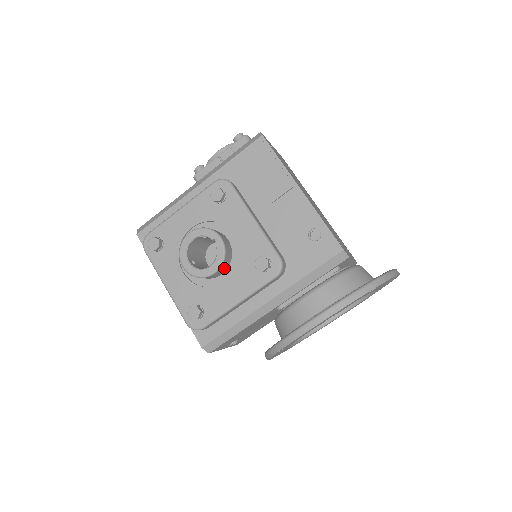
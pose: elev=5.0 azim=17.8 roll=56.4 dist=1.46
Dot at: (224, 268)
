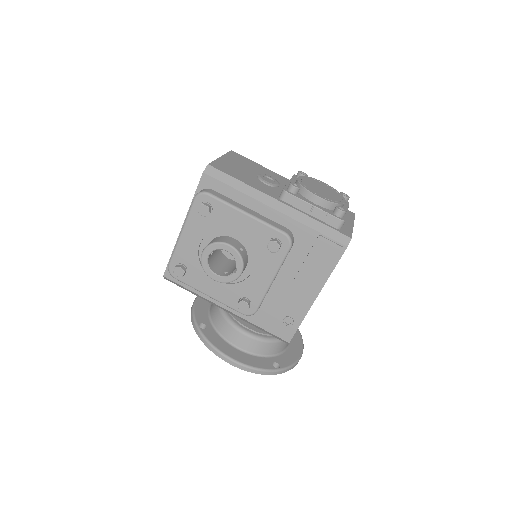
Dot at: occluded
